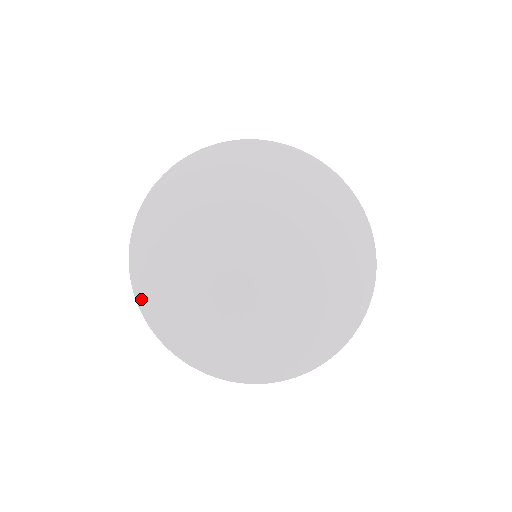
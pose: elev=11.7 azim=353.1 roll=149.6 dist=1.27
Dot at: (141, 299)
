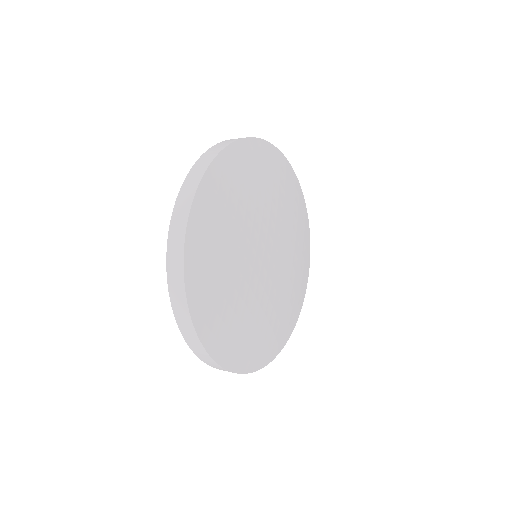
Dot at: (206, 340)
